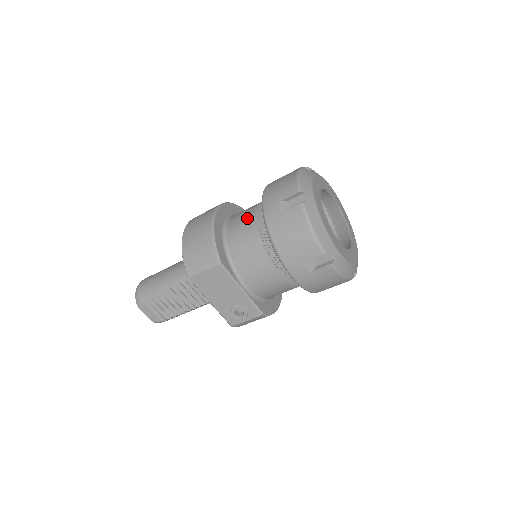
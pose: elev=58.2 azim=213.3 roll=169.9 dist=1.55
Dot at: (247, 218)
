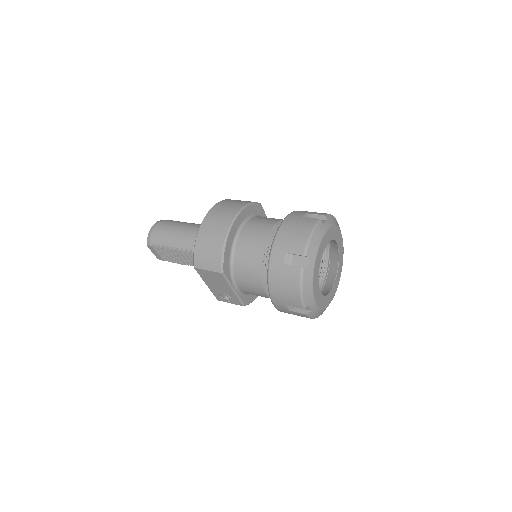
Dot at: (257, 240)
